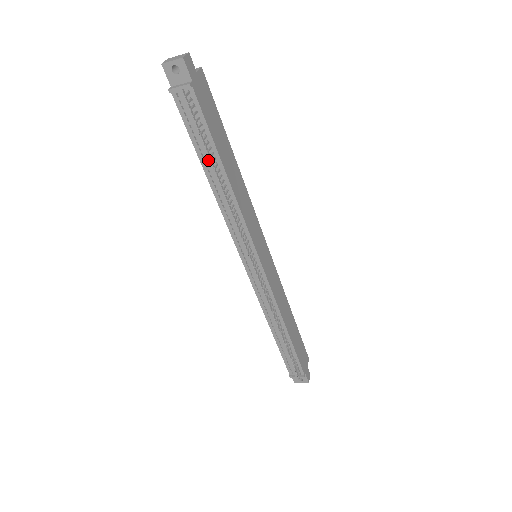
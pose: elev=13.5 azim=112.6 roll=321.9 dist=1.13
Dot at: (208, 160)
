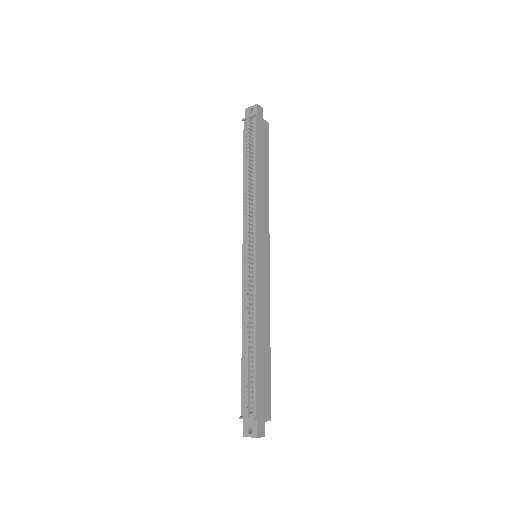
Dot at: (248, 161)
